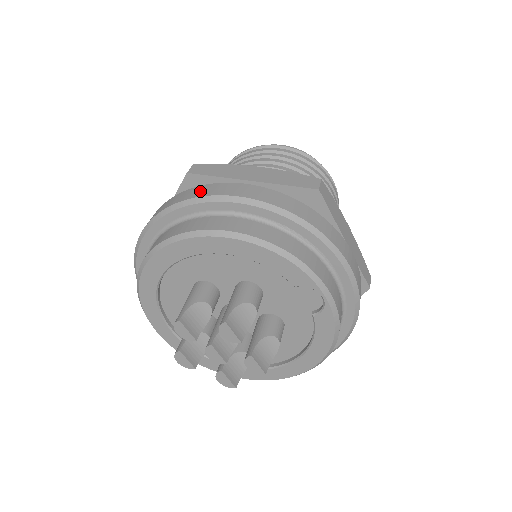
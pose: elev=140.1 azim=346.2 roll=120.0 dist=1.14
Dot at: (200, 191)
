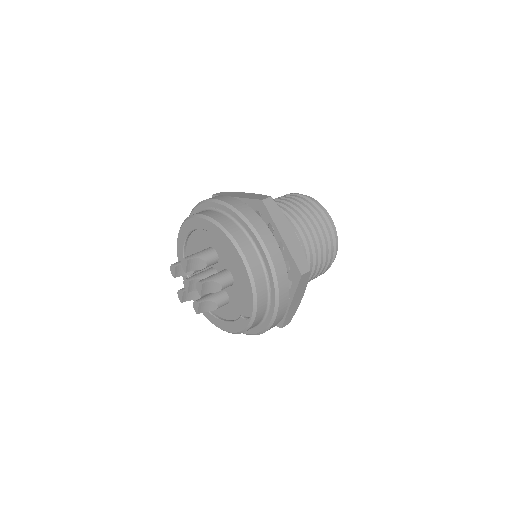
Dot at: (255, 219)
